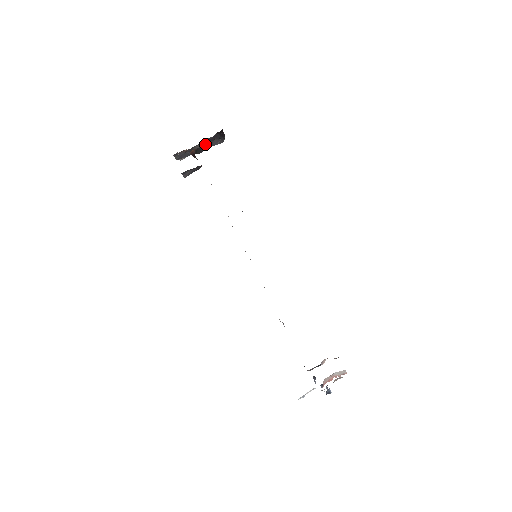
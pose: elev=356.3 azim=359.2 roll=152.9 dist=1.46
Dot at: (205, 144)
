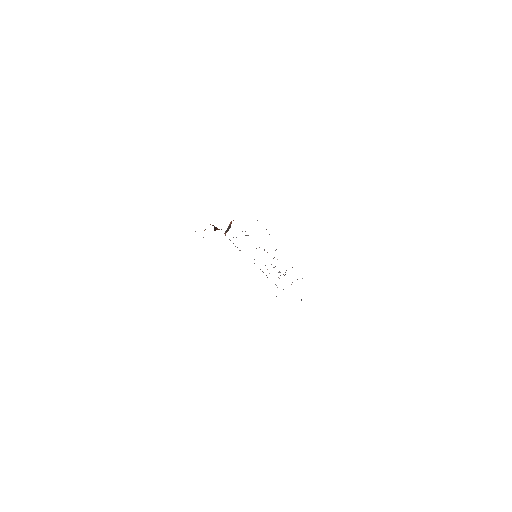
Dot at: occluded
